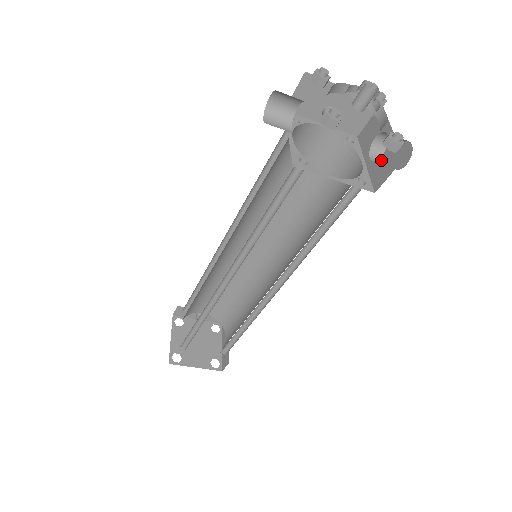
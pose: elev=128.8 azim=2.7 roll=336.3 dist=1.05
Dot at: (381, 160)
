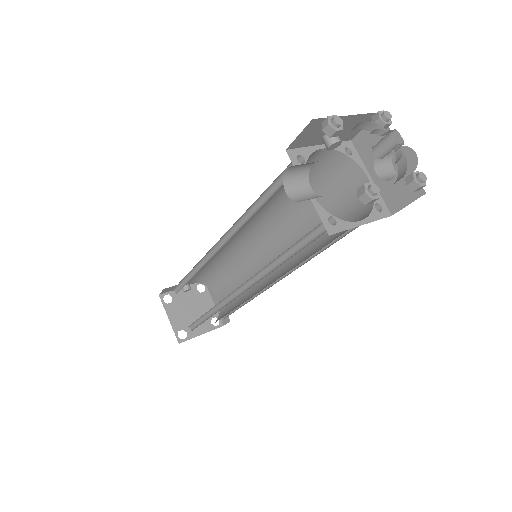
Dot at: occluded
